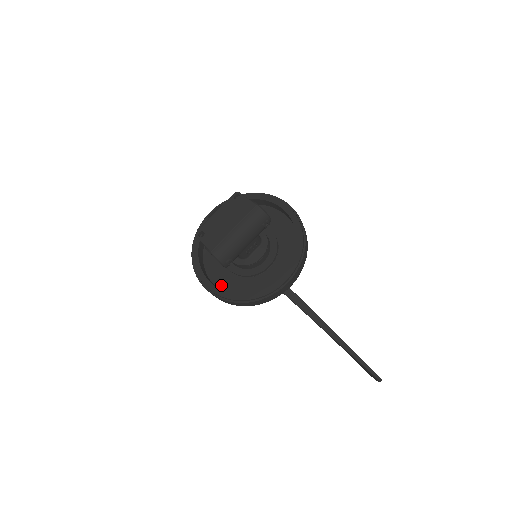
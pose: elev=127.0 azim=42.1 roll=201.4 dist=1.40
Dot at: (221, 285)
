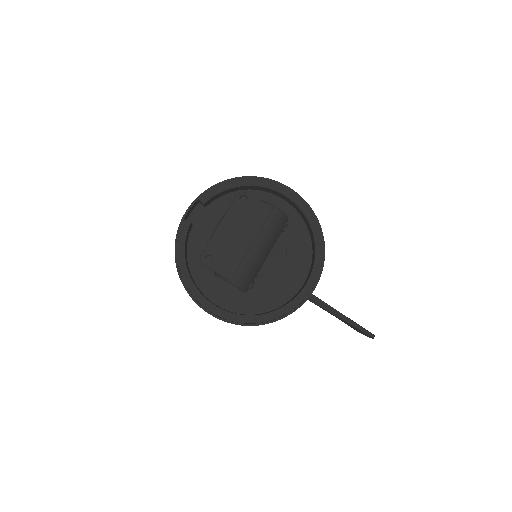
Dot at: (226, 304)
